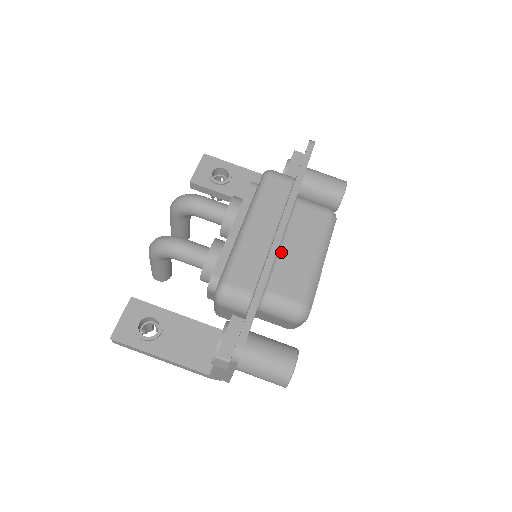
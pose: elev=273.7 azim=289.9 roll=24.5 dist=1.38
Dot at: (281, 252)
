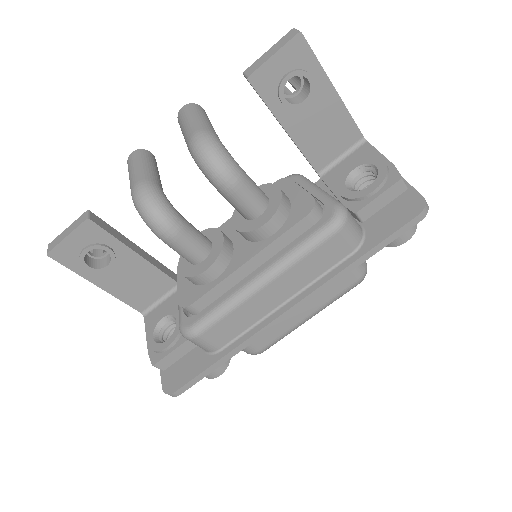
Dot at: occluded
